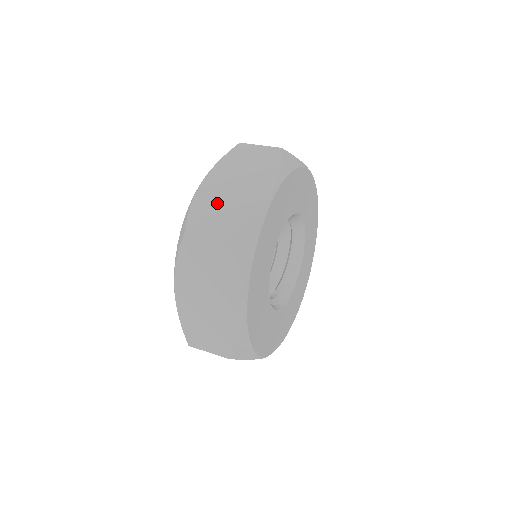
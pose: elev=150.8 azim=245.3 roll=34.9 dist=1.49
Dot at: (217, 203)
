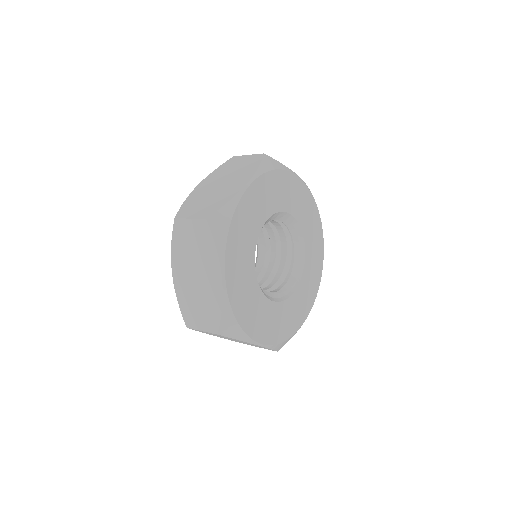
Dot at: (204, 196)
